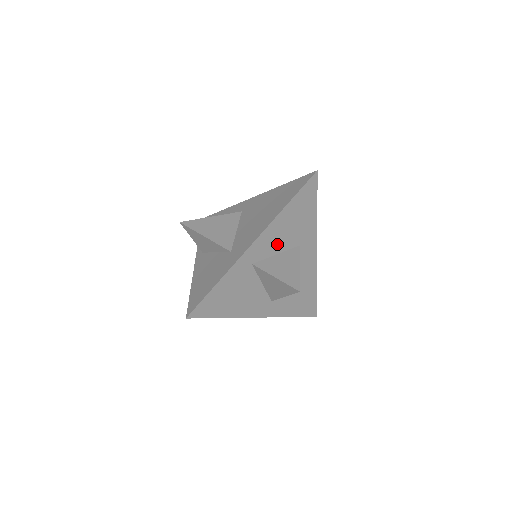
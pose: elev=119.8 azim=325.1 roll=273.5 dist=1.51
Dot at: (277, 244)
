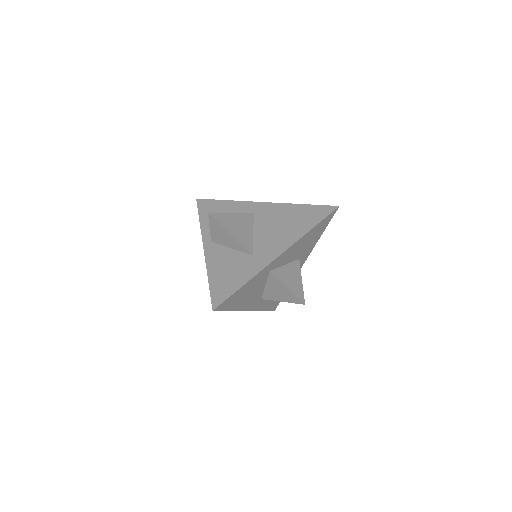
Dot at: (290, 257)
